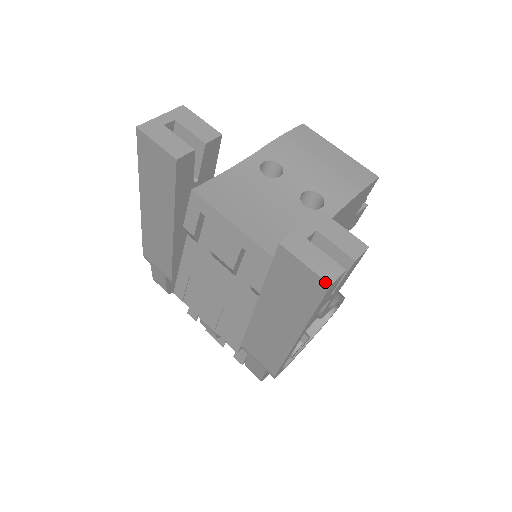
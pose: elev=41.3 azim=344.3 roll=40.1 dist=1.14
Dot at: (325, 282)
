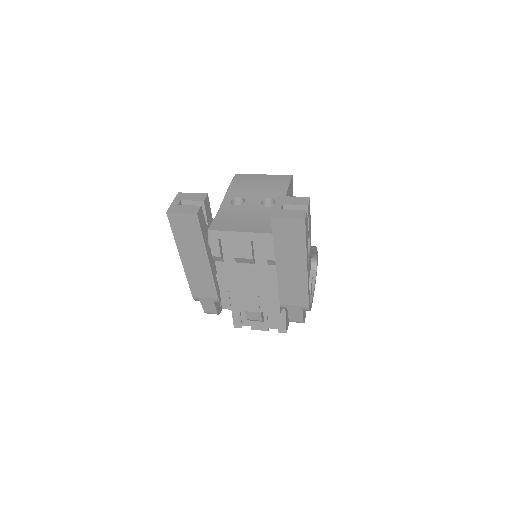
Dot at: (302, 219)
